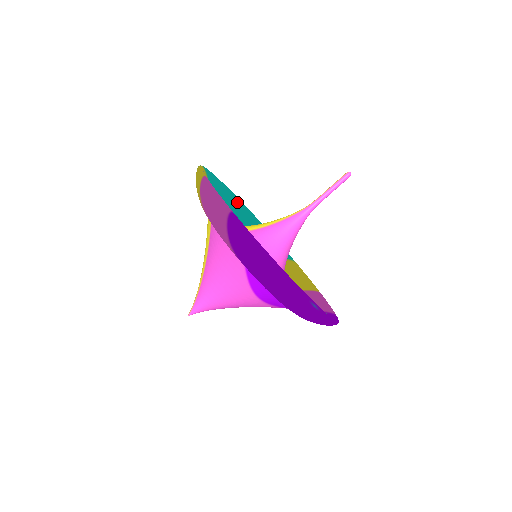
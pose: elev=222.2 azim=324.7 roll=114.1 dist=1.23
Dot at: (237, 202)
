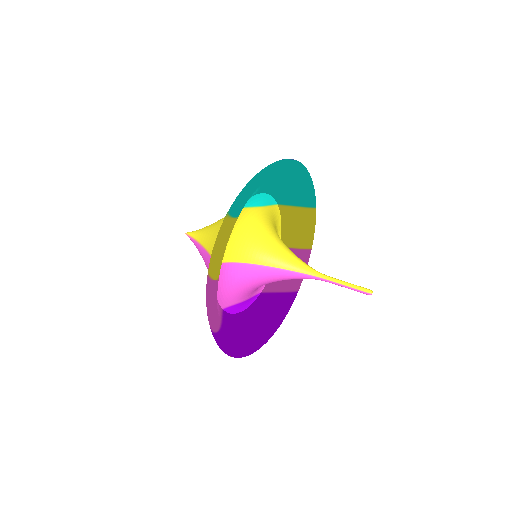
Dot at: (285, 169)
